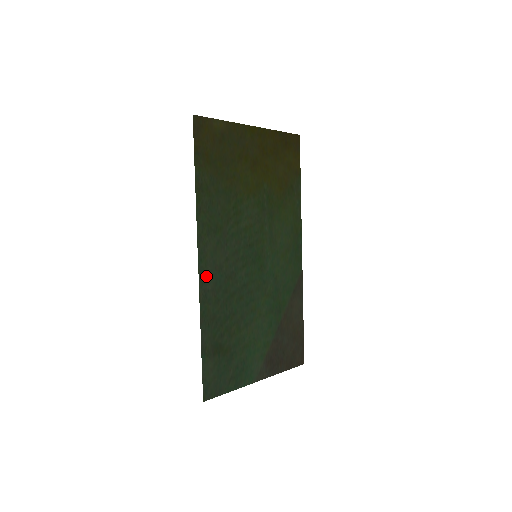
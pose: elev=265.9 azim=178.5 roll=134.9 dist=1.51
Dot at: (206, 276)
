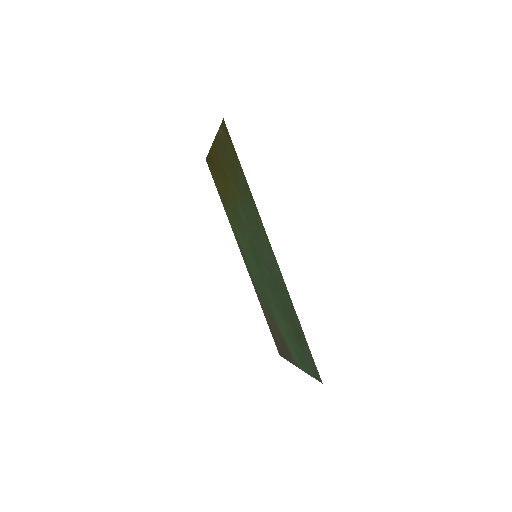
Dot at: (276, 267)
